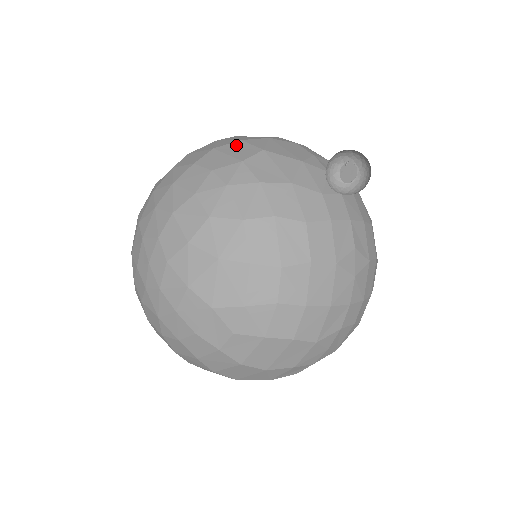
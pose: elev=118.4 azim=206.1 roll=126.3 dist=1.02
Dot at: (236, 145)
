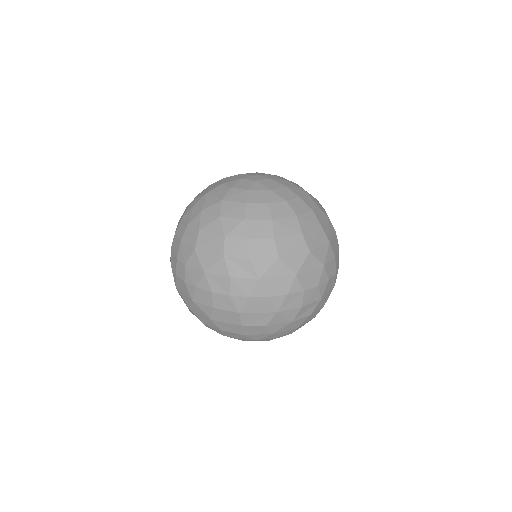
Dot at: occluded
